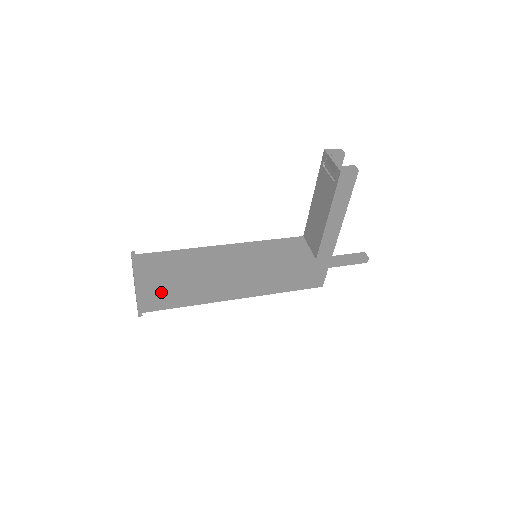
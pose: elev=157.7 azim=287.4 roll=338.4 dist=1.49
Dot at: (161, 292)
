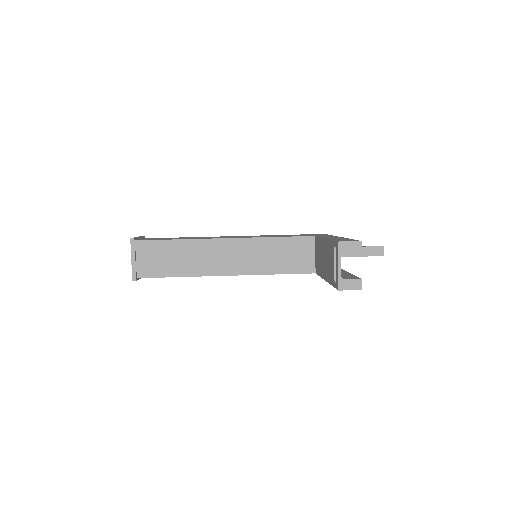
Dot at: occluded
